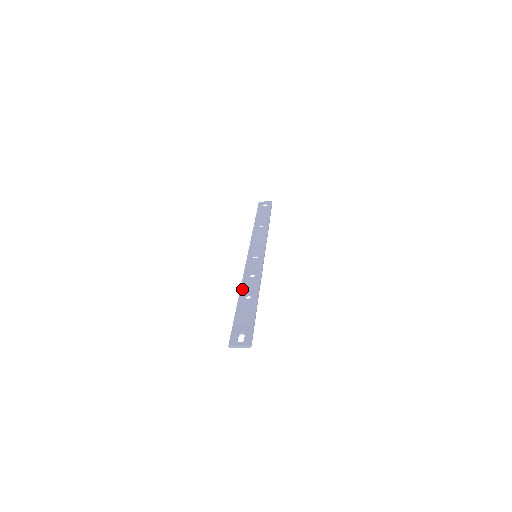
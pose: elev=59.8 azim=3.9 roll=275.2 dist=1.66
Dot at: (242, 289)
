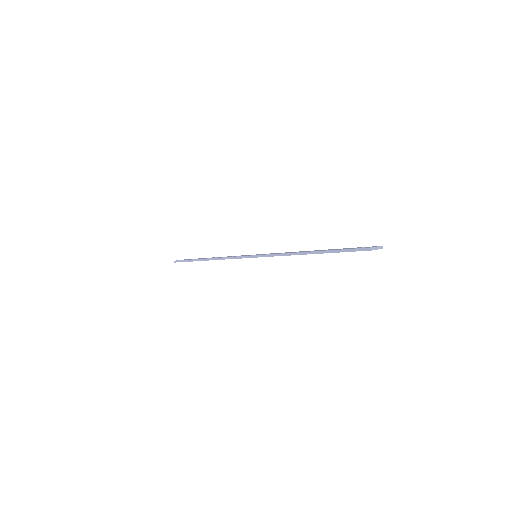
Dot at: (297, 252)
